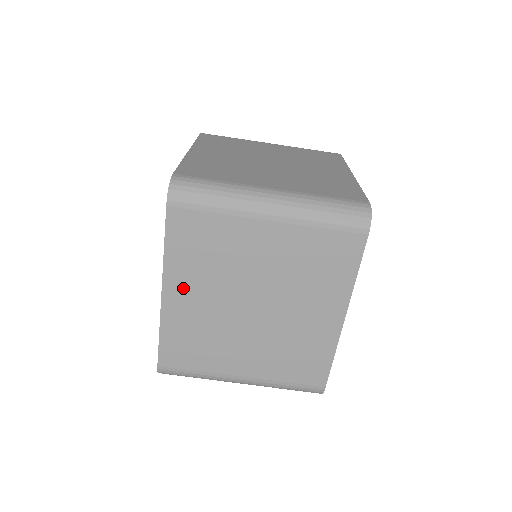
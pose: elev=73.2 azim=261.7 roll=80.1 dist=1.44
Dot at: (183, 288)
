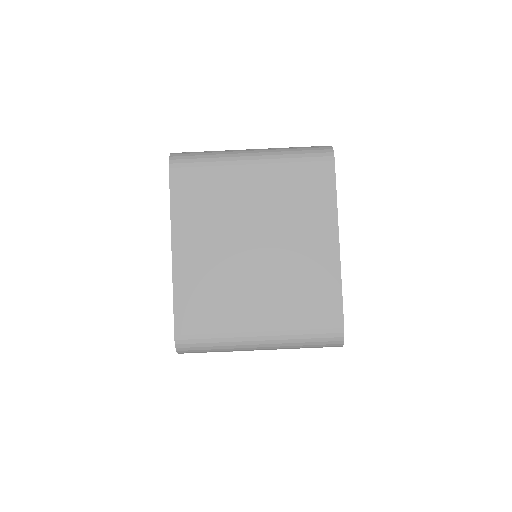
Dot at: (190, 241)
